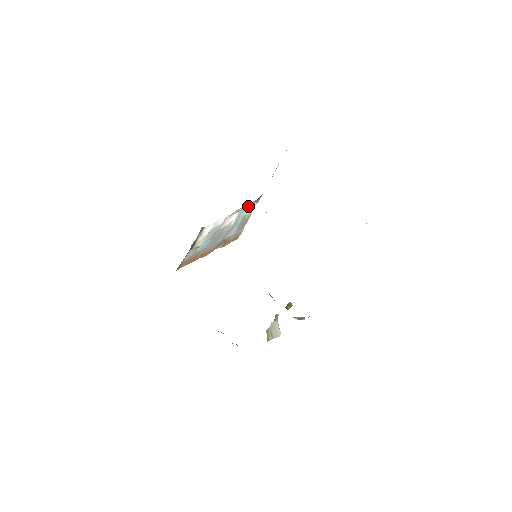
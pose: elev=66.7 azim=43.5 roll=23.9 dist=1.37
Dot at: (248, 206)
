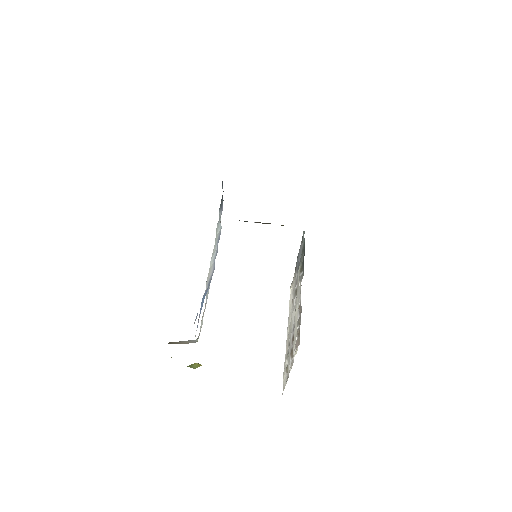
Dot at: occluded
